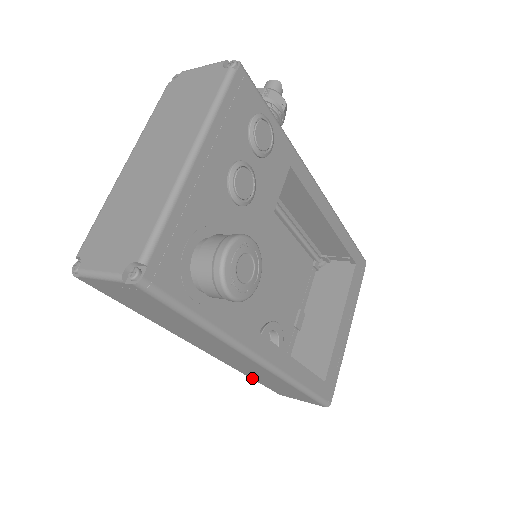
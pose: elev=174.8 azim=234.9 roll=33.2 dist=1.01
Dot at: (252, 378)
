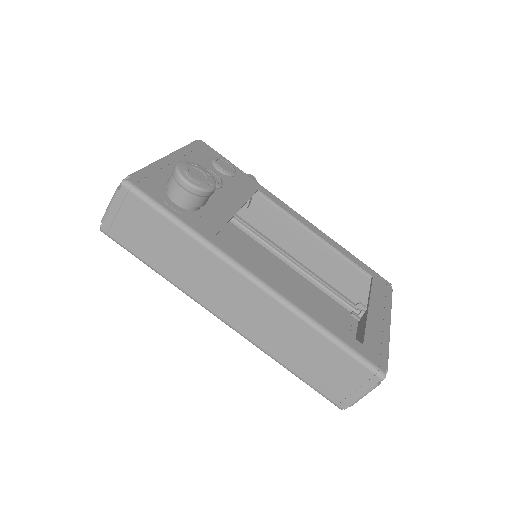
Dot at: (290, 367)
